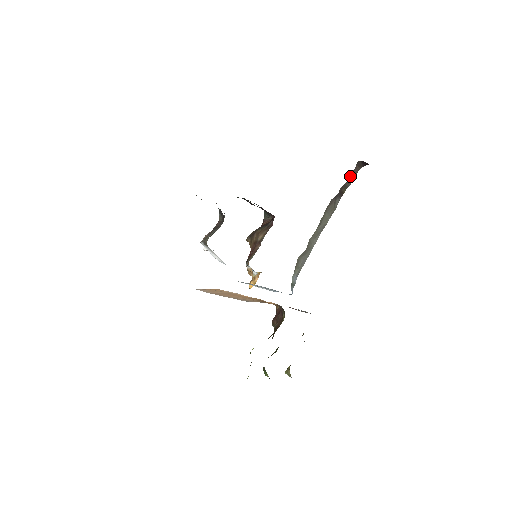
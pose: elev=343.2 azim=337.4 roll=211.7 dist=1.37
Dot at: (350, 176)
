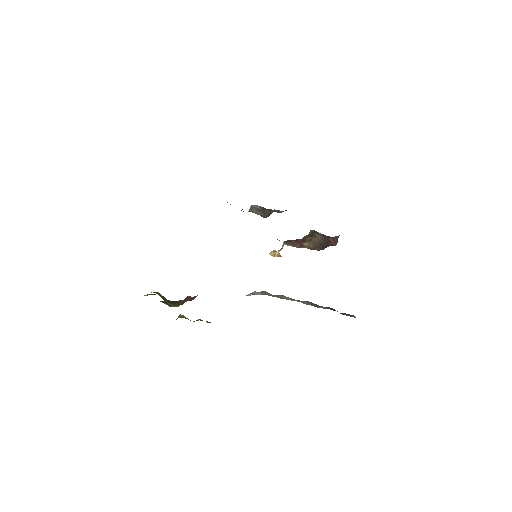
Dot at: occluded
